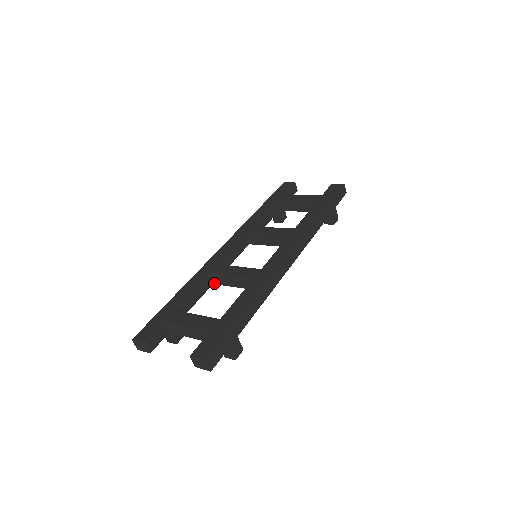
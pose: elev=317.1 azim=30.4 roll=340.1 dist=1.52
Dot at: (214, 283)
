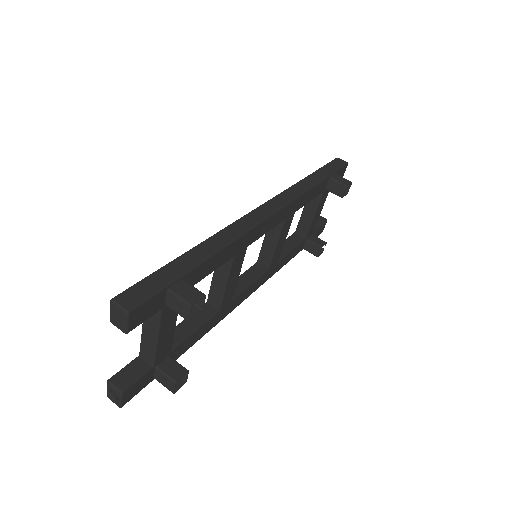
Dot at: (218, 307)
